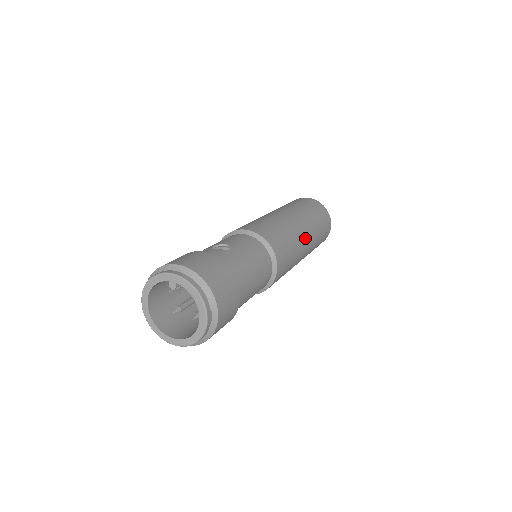
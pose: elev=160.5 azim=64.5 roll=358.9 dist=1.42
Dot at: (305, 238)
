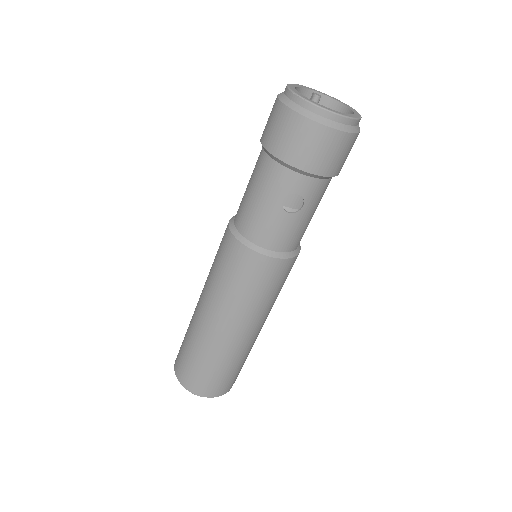
Dot at: occluded
